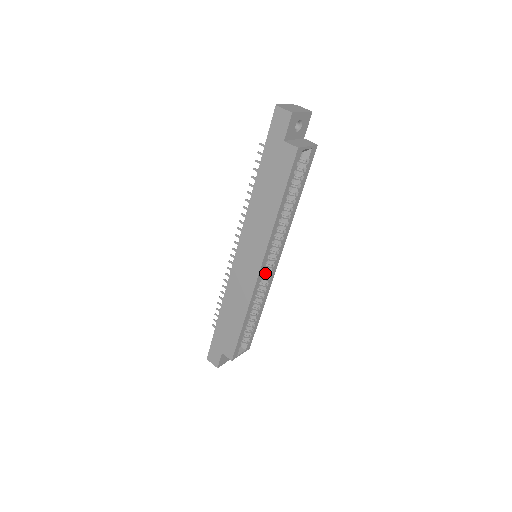
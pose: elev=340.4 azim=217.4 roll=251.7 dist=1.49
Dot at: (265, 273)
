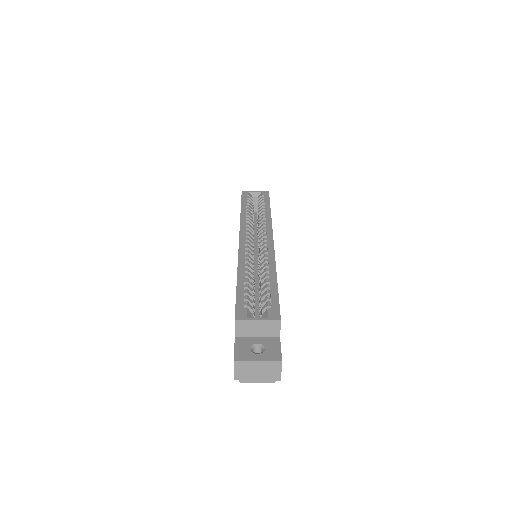
Dot at: (261, 250)
